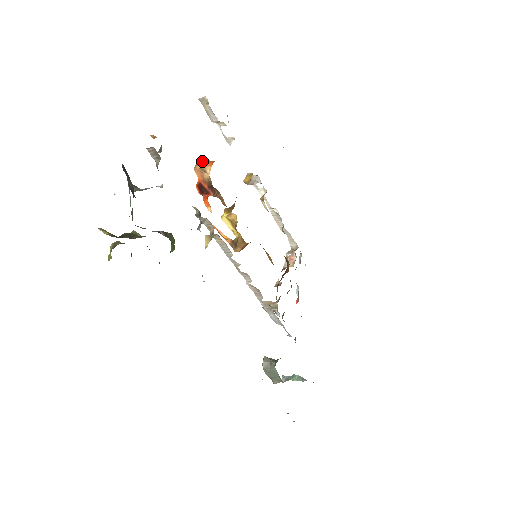
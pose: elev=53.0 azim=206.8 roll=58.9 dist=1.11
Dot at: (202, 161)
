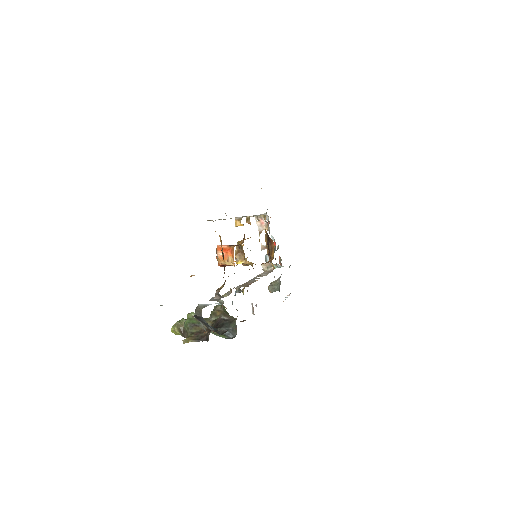
Dot at: (220, 254)
